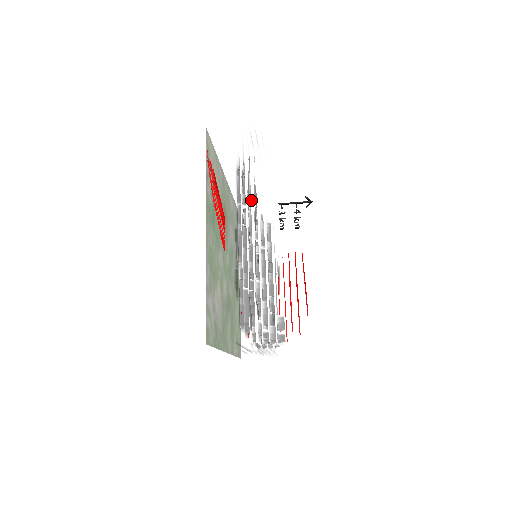
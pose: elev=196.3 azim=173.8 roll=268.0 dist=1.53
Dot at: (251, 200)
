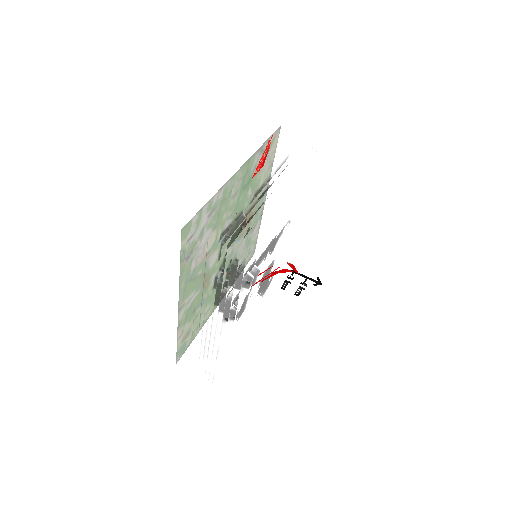
Dot at: (288, 175)
